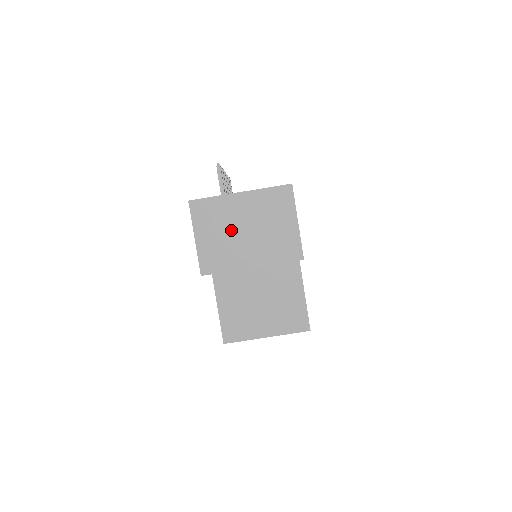
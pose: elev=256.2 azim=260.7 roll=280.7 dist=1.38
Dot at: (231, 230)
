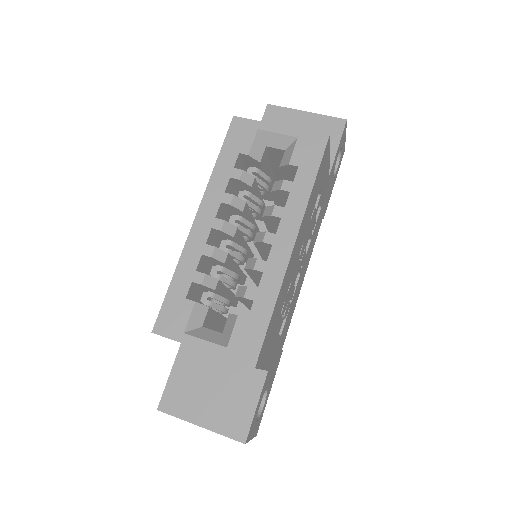
Dot at: occluded
